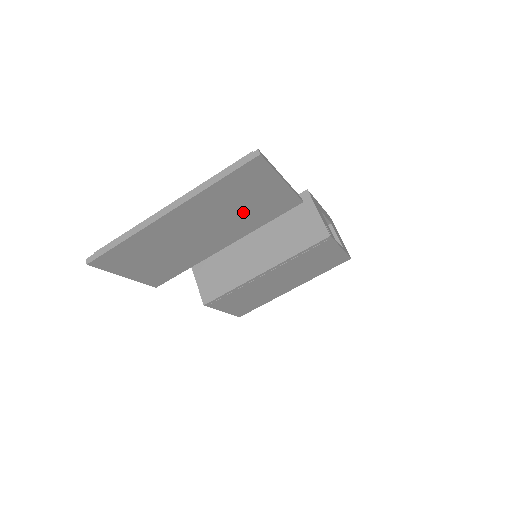
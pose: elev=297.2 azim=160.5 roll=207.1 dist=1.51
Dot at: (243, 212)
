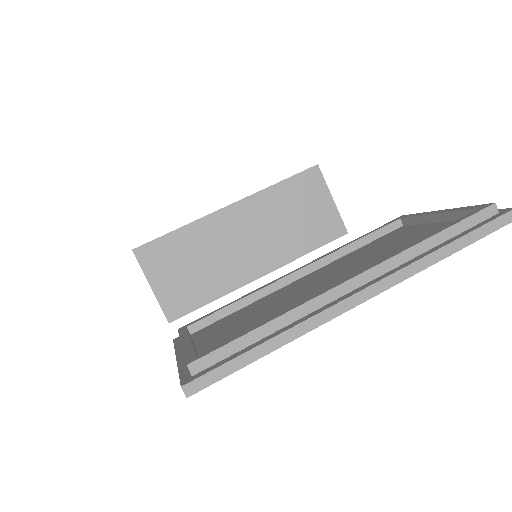
Dot at: occluded
